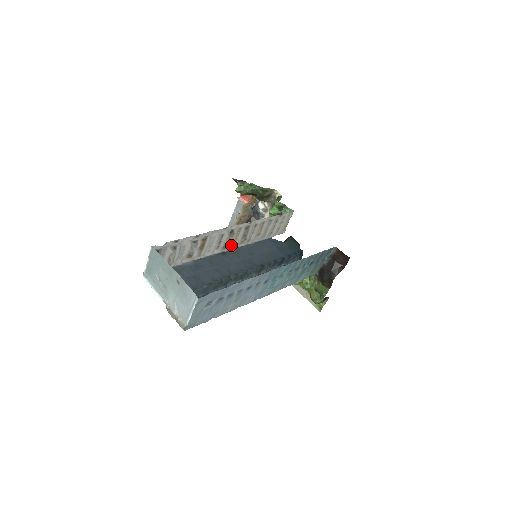
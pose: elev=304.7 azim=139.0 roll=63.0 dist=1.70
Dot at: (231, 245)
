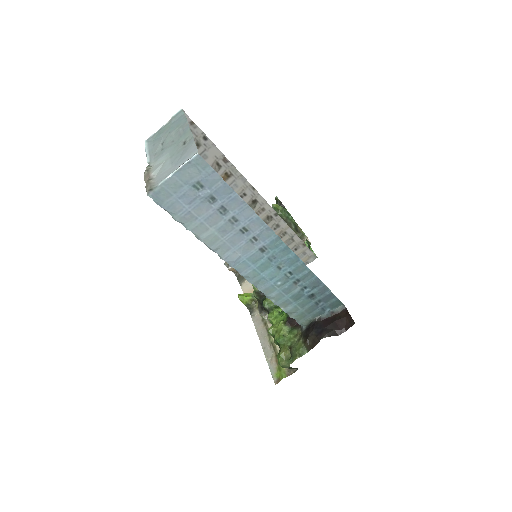
Dot at: occluded
